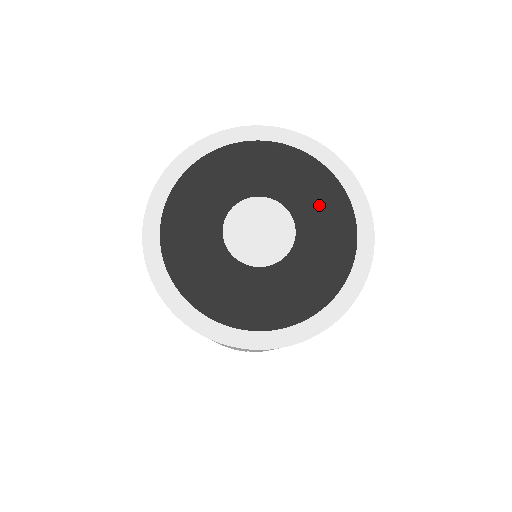
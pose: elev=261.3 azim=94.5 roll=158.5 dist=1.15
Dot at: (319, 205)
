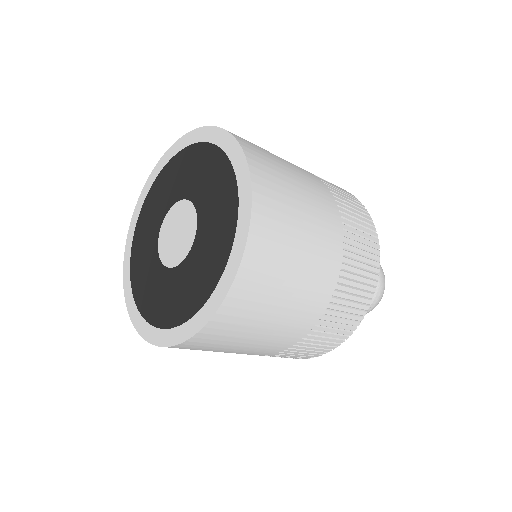
Dot at: (197, 172)
